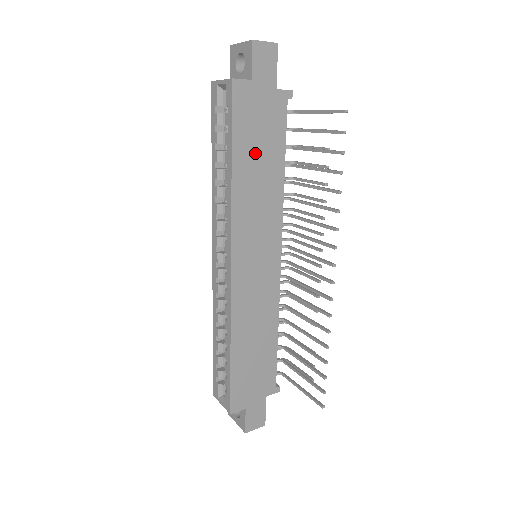
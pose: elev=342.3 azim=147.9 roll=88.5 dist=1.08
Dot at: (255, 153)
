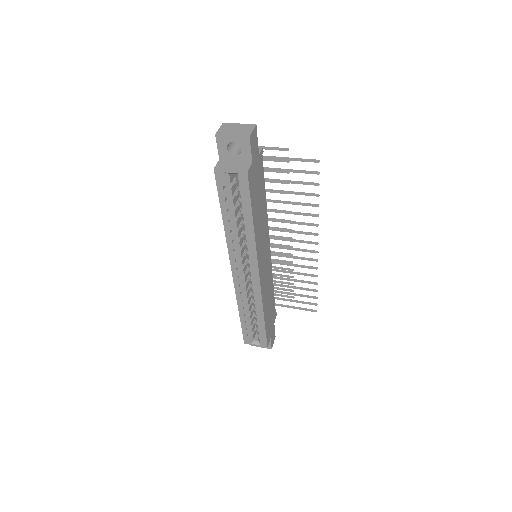
Dot at: (258, 204)
